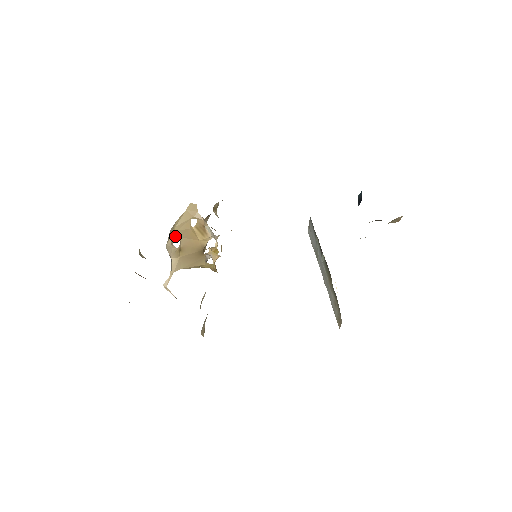
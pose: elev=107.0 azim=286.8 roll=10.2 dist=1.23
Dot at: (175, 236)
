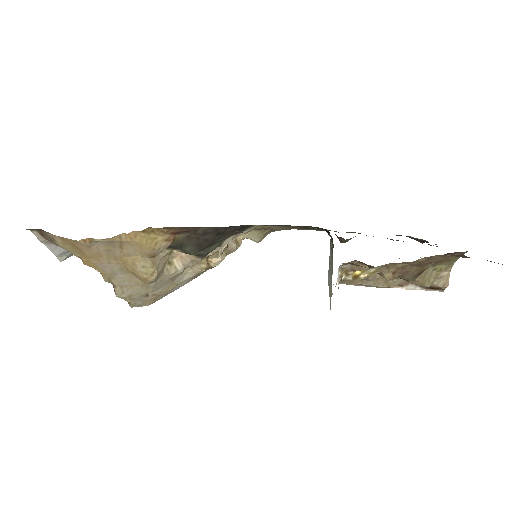
Dot at: occluded
